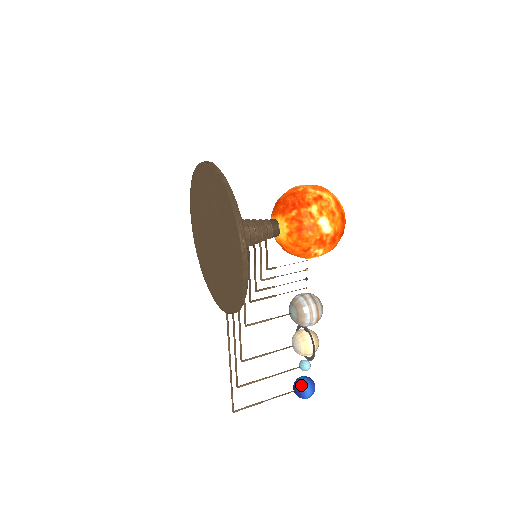
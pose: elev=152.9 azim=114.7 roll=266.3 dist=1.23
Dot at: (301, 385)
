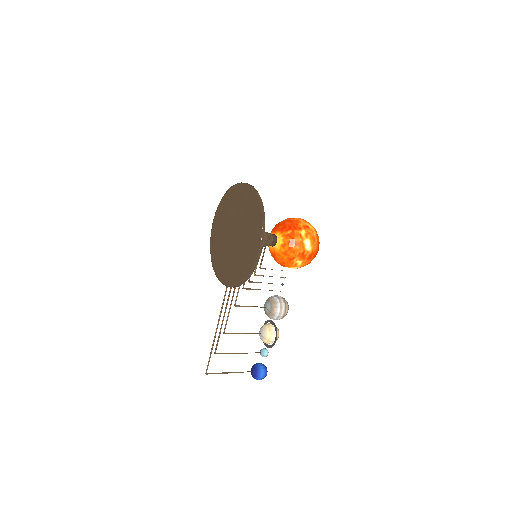
Dot at: (258, 367)
